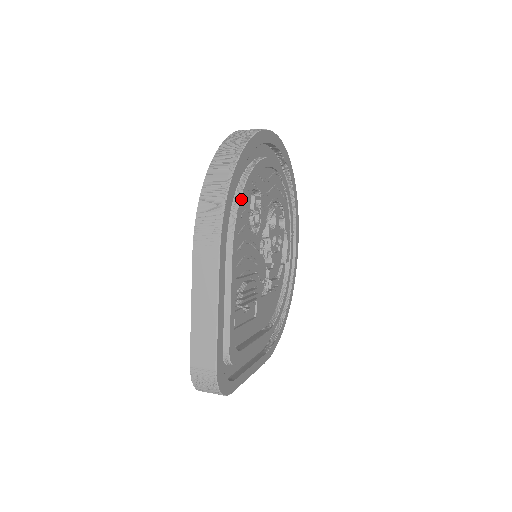
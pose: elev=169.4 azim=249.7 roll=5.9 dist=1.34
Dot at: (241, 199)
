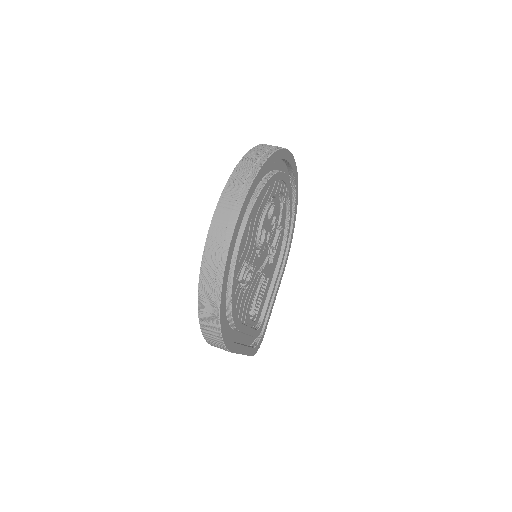
Dot at: (232, 312)
